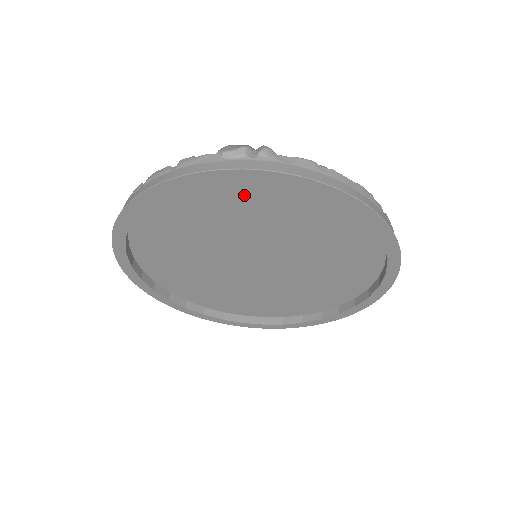
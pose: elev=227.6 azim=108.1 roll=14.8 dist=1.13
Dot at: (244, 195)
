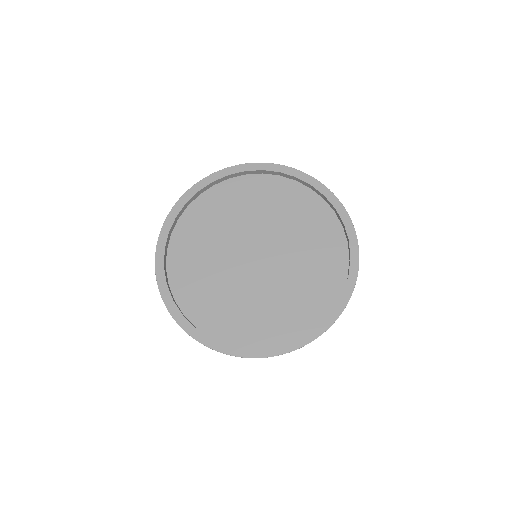
Dot at: (222, 200)
